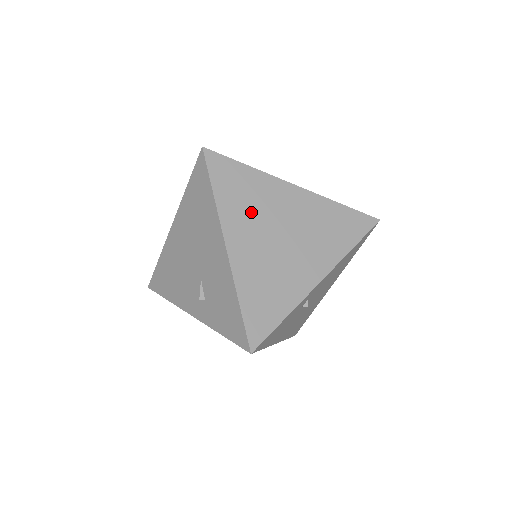
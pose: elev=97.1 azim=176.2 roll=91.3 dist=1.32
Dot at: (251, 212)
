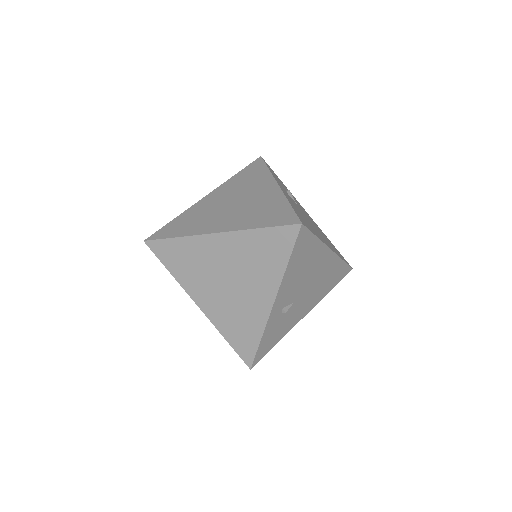
Dot at: (198, 273)
